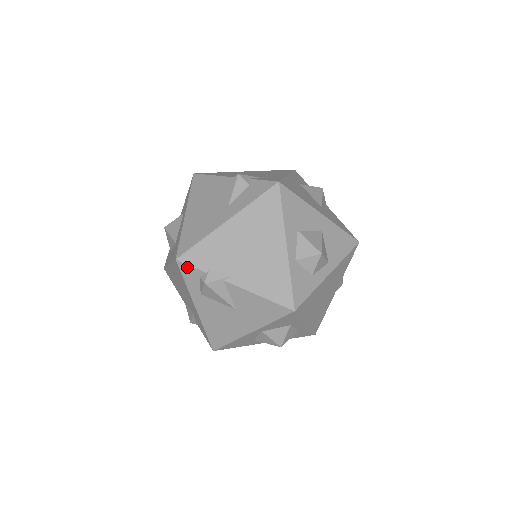
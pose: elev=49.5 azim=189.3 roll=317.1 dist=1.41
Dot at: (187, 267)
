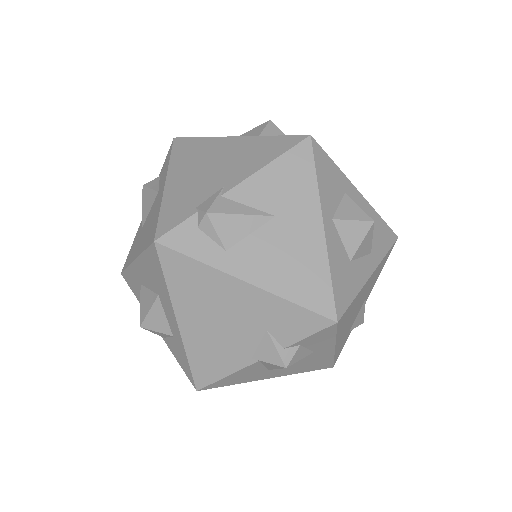
Dot at: (174, 234)
